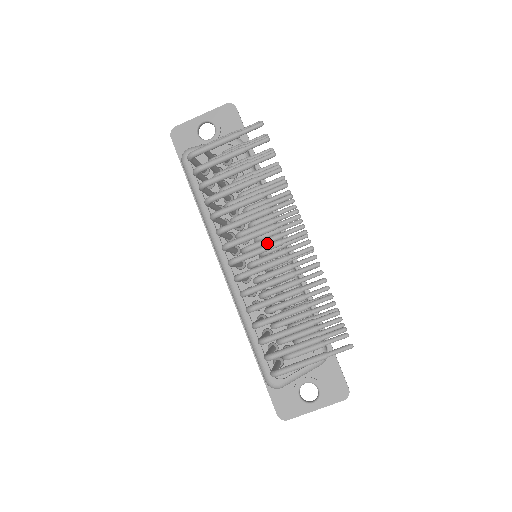
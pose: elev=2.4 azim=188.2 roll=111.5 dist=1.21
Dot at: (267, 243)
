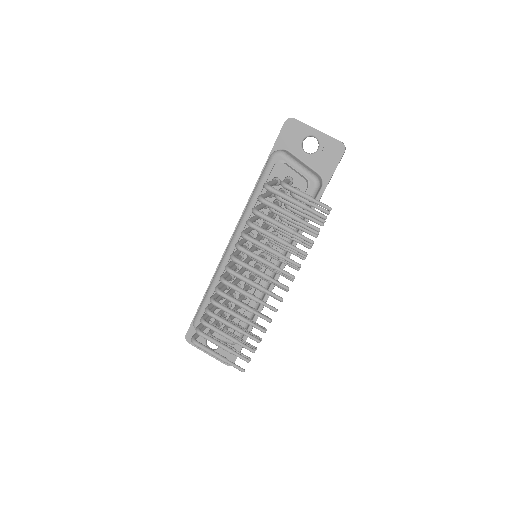
Dot at: (259, 276)
